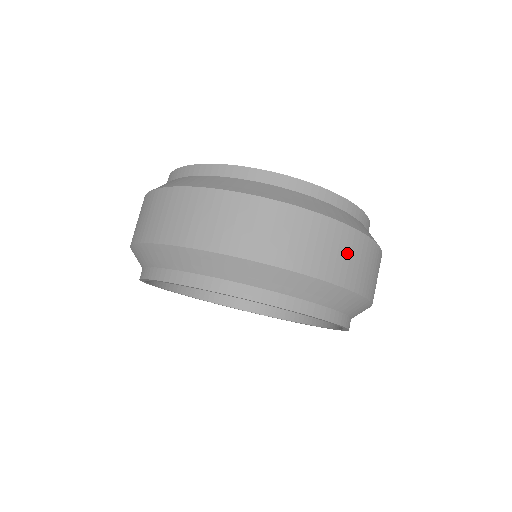
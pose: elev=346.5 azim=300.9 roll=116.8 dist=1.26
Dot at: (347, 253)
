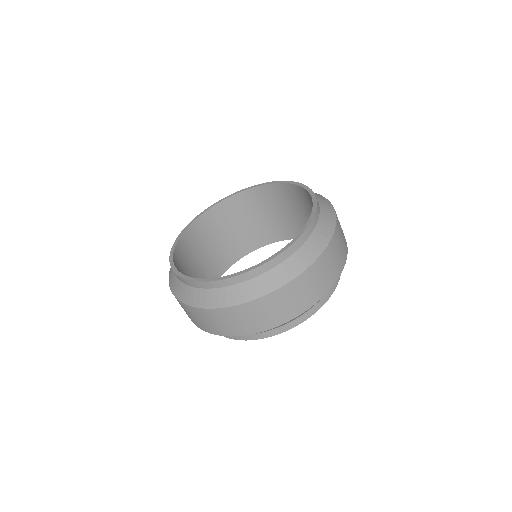
Dot at: (240, 319)
